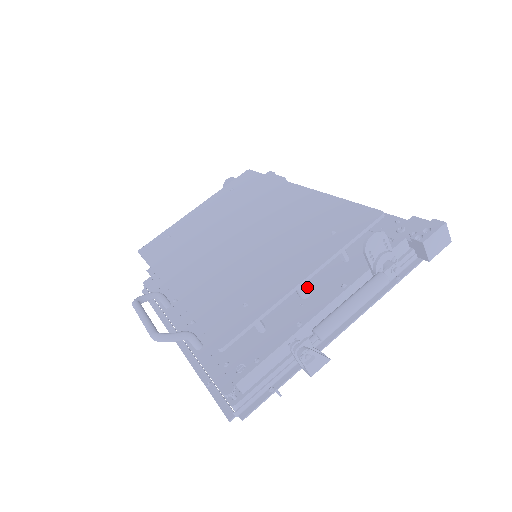
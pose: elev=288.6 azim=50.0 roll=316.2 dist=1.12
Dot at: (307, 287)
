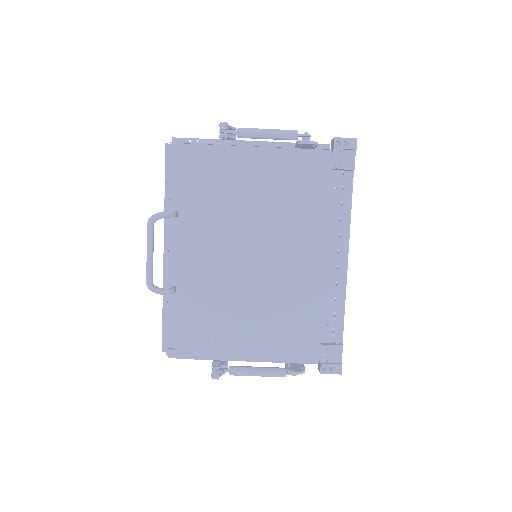
Dot at: occluded
